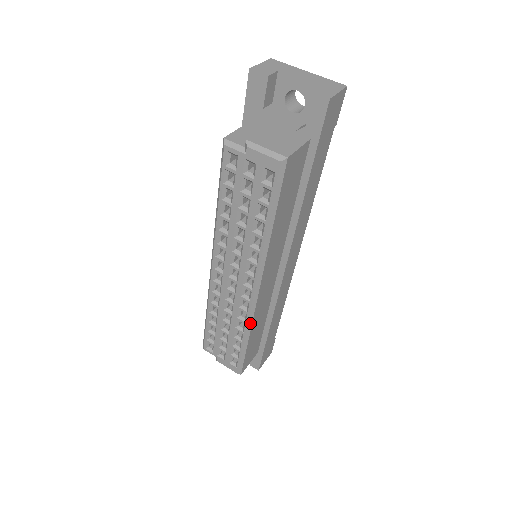
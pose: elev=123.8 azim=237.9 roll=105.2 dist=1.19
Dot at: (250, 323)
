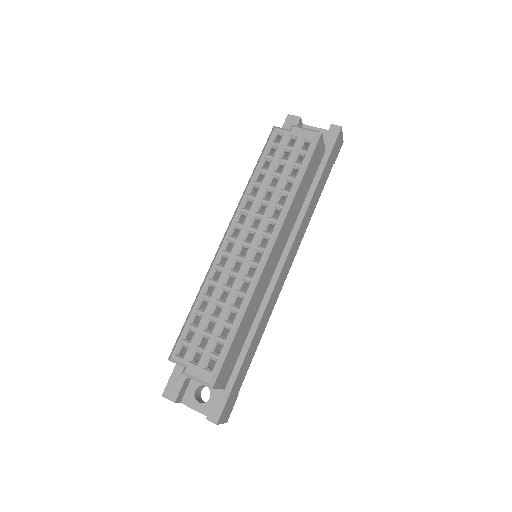
Dot at: (250, 295)
